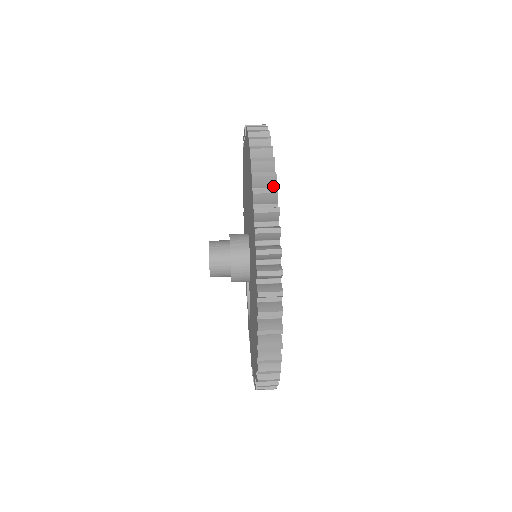
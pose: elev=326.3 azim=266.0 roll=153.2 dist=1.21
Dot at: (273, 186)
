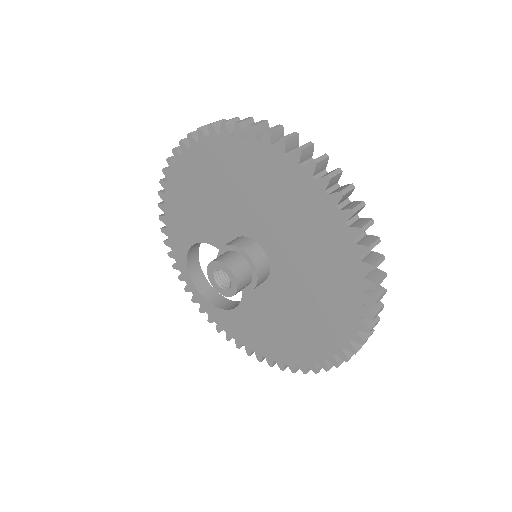
Dot at: (357, 213)
